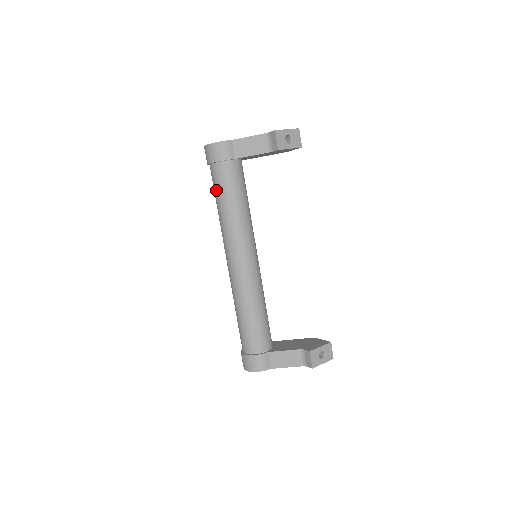
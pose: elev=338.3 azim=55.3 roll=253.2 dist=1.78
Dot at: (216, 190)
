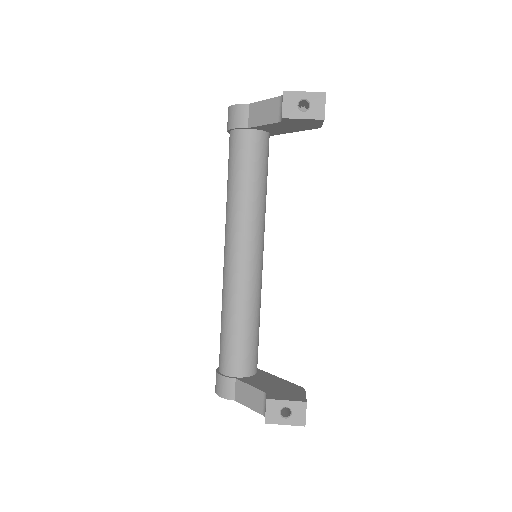
Dot at: (228, 165)
